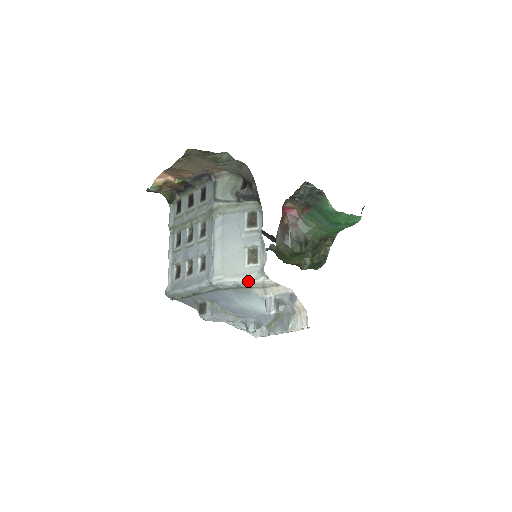
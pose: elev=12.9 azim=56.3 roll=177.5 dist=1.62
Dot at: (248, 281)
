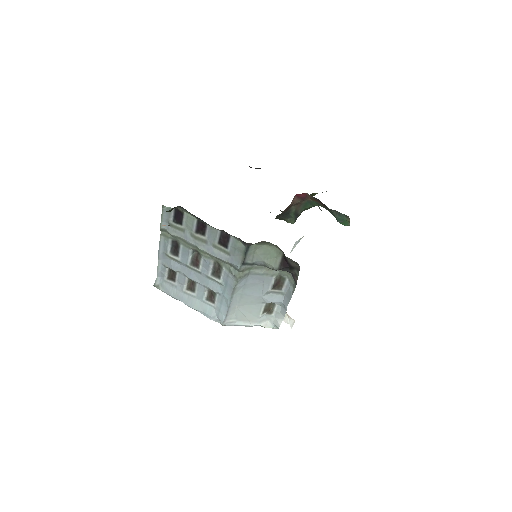
Dot at: occluded
